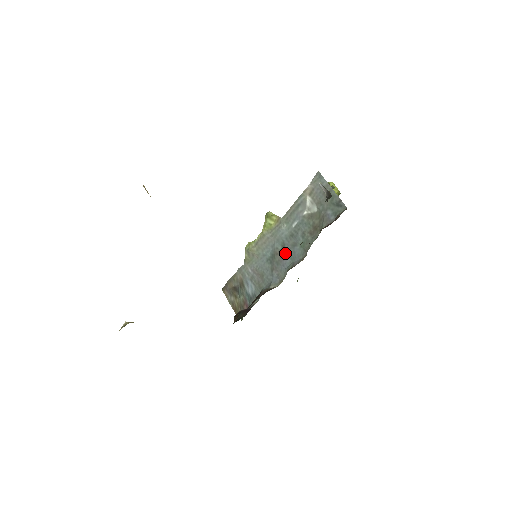
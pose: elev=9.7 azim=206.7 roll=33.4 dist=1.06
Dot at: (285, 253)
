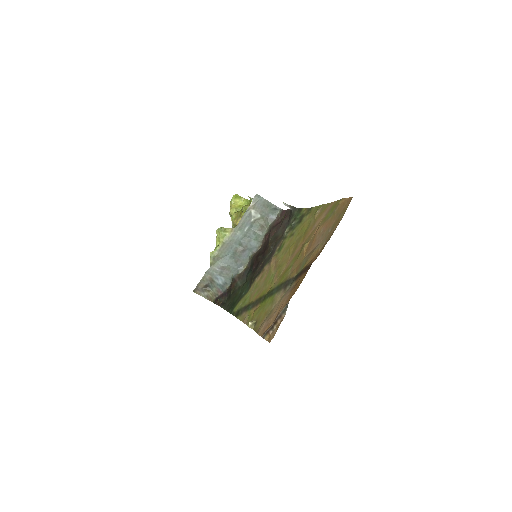
Dot at: (244, 248)
